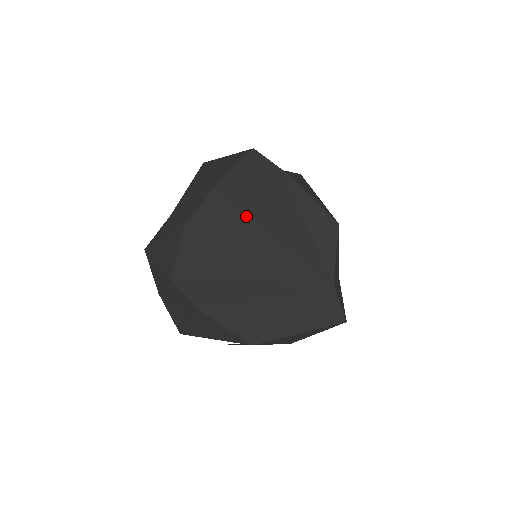
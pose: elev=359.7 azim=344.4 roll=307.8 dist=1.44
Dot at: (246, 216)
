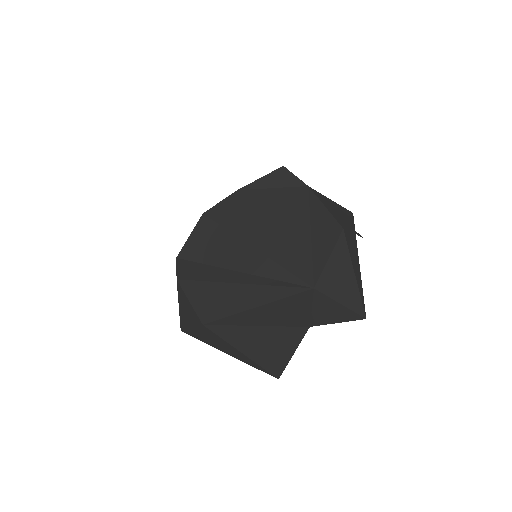
Dot at: (252, 213)
